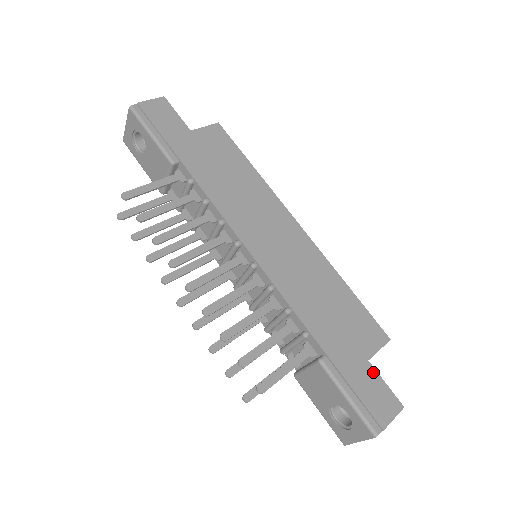
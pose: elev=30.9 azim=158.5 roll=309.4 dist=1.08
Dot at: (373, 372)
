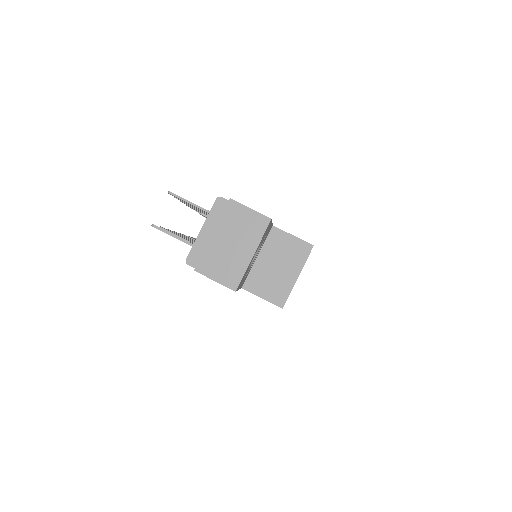
Dot at: occluded
